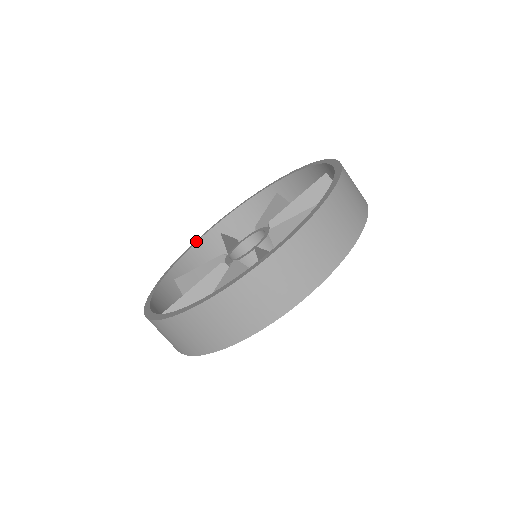
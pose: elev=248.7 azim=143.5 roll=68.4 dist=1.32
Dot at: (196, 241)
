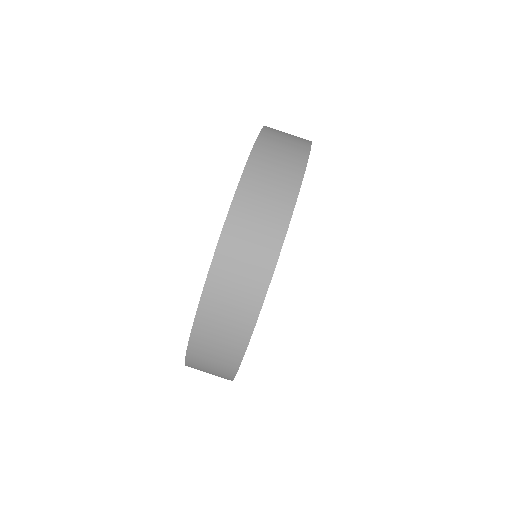
Dot at: occluded
